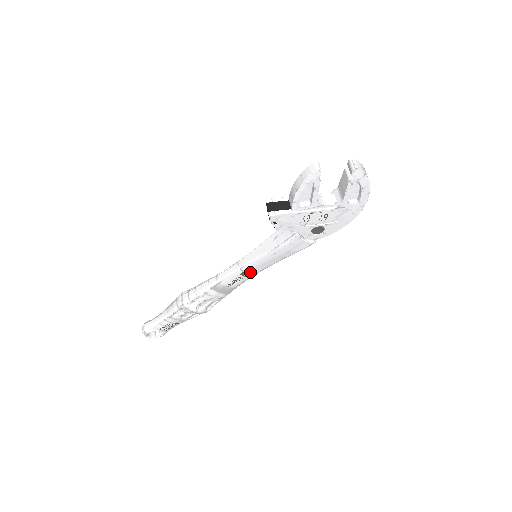
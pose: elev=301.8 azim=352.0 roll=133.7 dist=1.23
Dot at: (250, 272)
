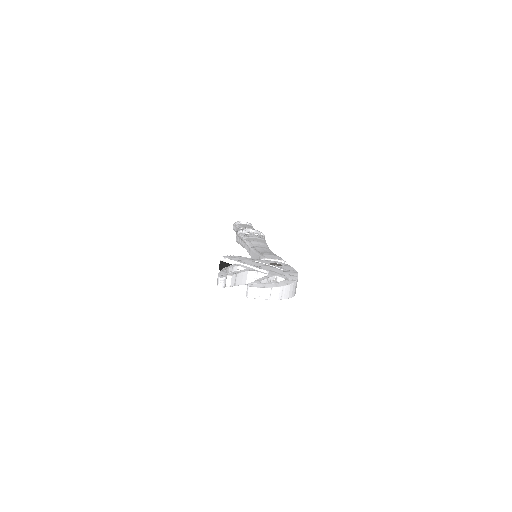
Dot at: occluded
